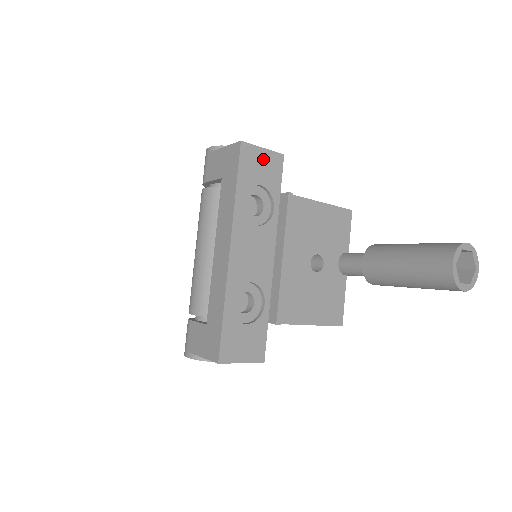
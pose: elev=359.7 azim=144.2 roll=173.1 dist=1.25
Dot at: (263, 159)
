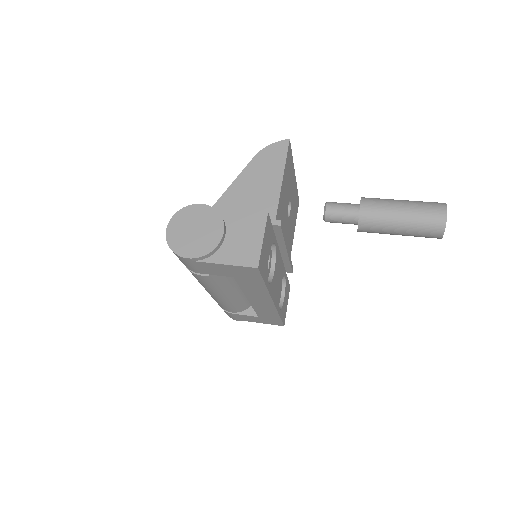
Dot at: (265, 243)
